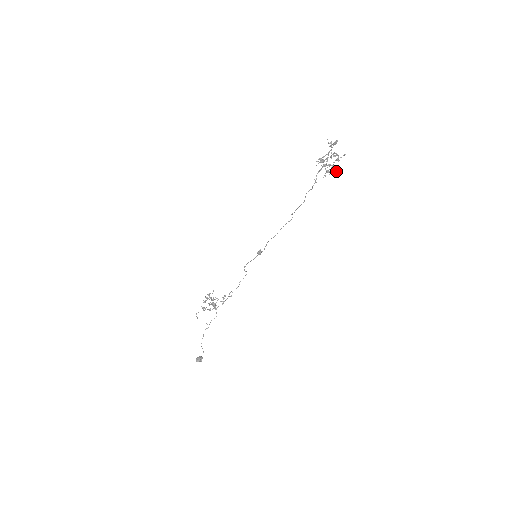
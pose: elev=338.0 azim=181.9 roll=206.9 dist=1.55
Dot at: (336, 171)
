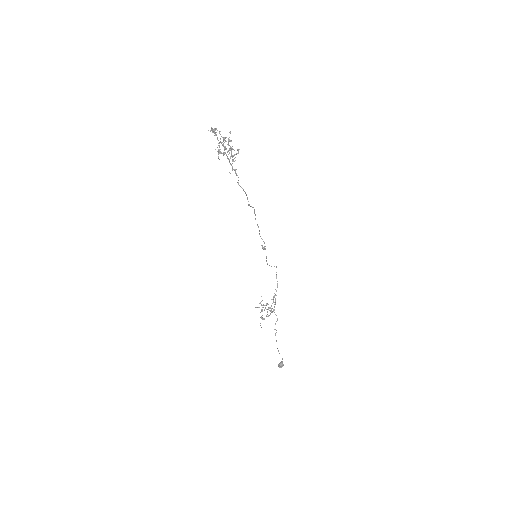
Dot at: (238, 150)
